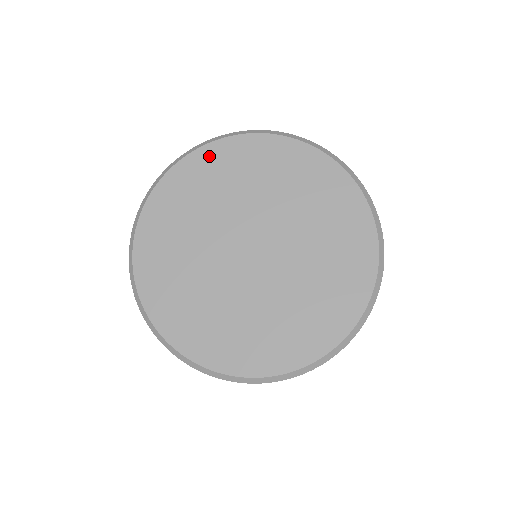
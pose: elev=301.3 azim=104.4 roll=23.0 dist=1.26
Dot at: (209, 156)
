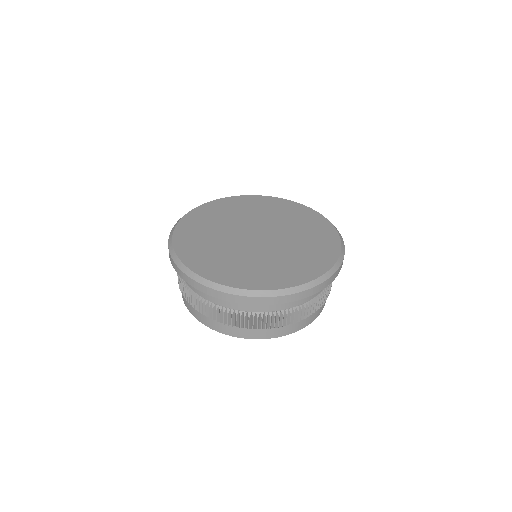
Dot at: (229, 201)
